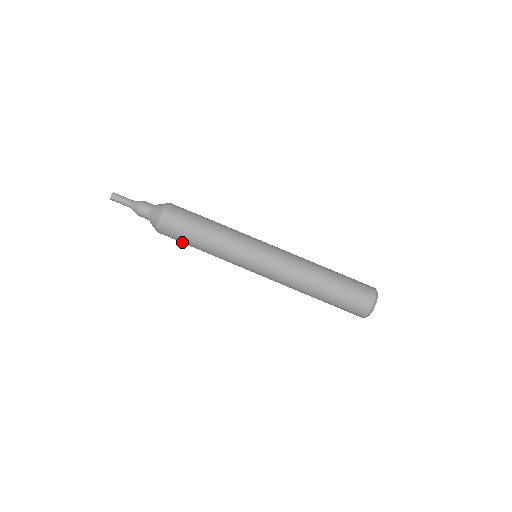
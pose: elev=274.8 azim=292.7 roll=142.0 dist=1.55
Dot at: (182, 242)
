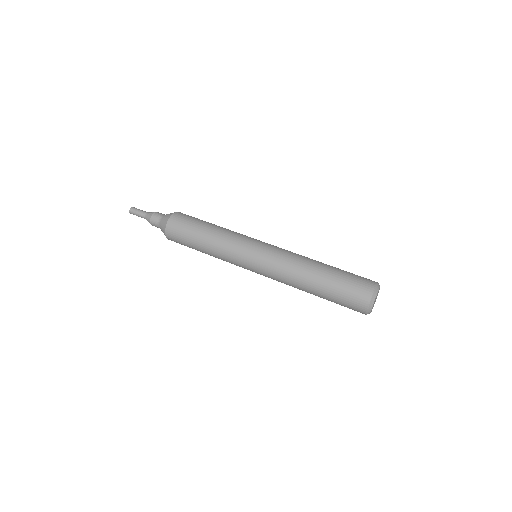
Dot at: (188, 246)
